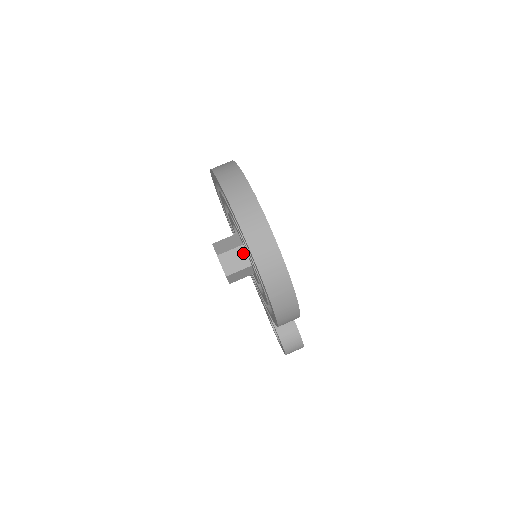
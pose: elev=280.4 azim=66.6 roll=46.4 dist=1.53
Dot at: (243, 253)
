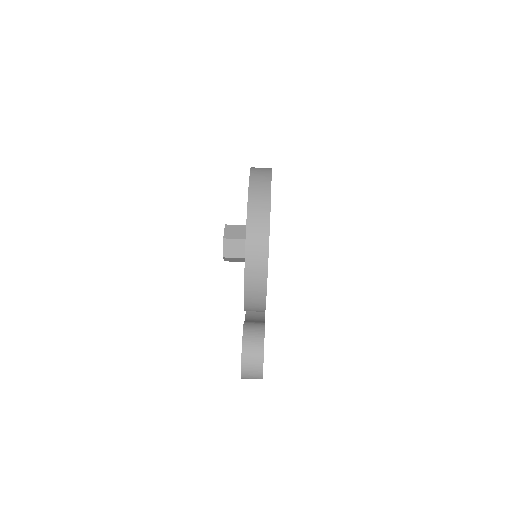
Dot at: occluded
